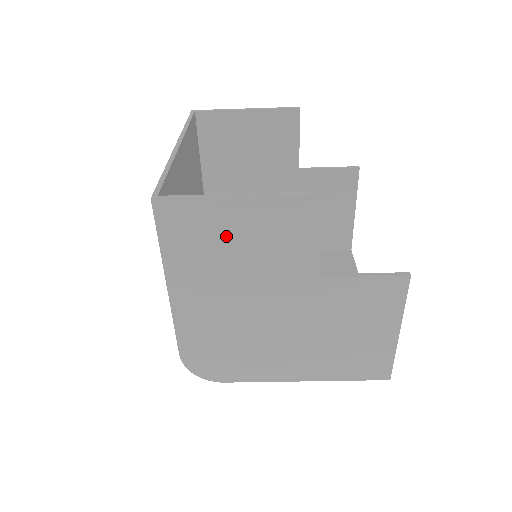
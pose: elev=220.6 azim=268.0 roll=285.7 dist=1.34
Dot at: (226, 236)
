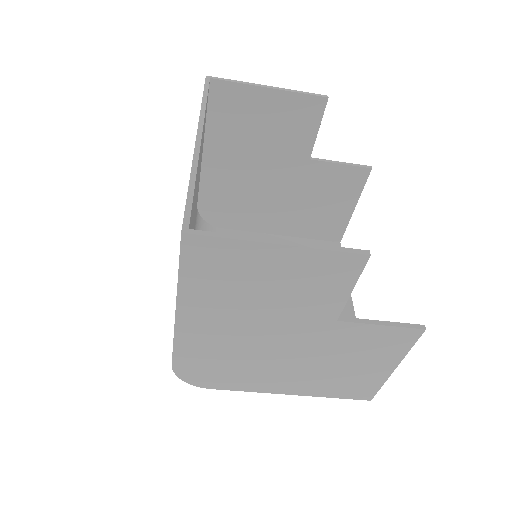
Dot at: (255, 276)
